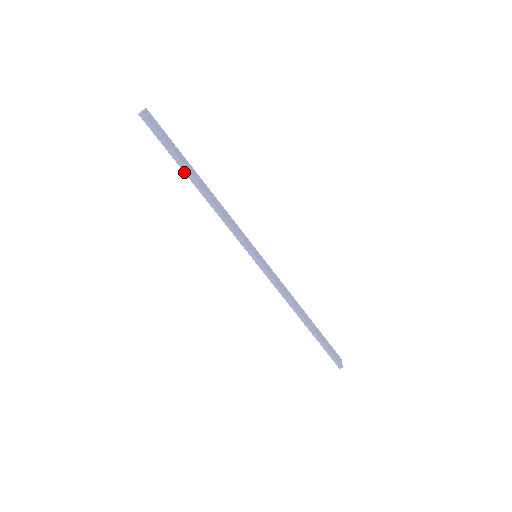
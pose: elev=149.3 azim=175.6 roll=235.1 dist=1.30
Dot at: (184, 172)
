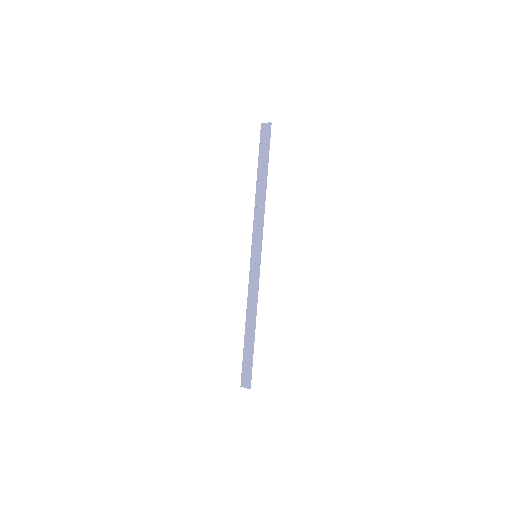
Dot at: (266, 170)
